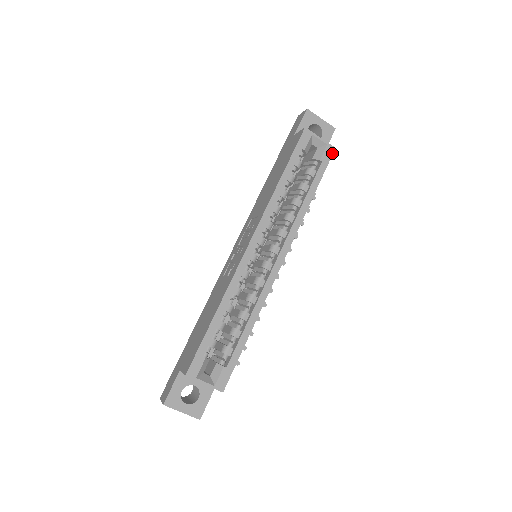
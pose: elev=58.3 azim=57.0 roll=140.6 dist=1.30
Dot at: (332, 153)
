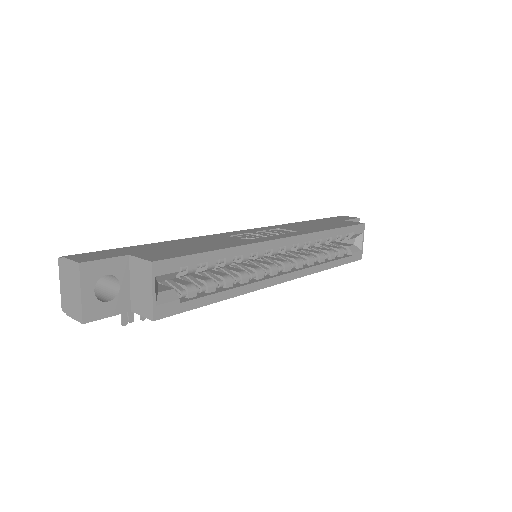
Dot at: (359, 259)
